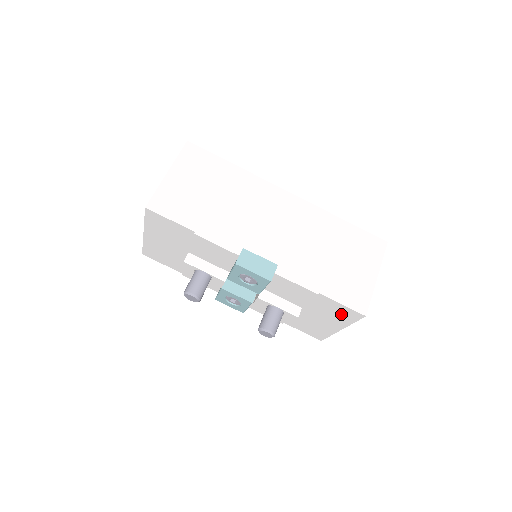
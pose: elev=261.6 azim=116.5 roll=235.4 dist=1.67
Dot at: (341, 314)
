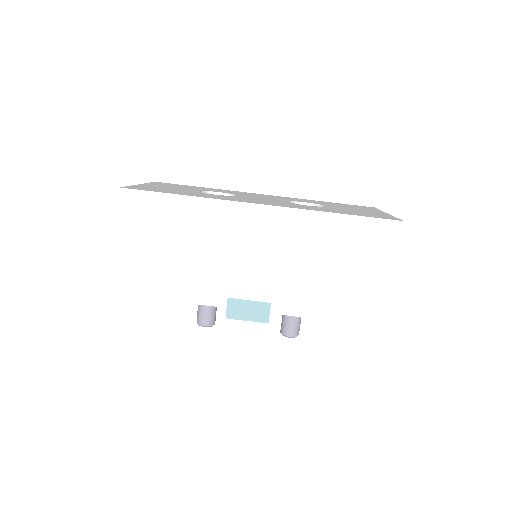
Dot at: occluded
